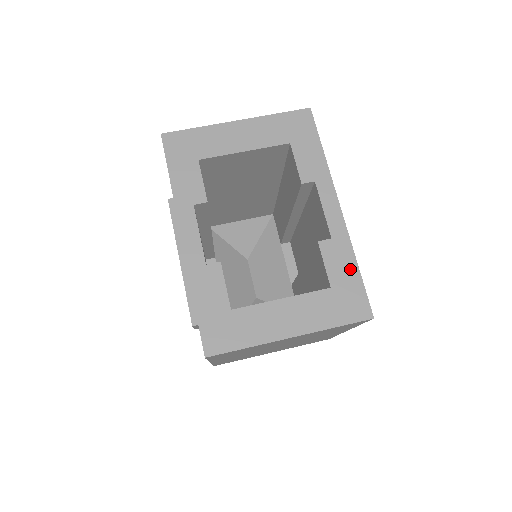
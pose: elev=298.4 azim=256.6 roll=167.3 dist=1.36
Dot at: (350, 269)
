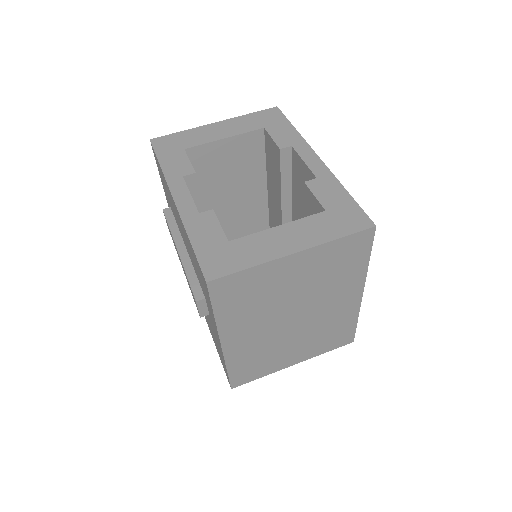
Dot at: (341, 195)
